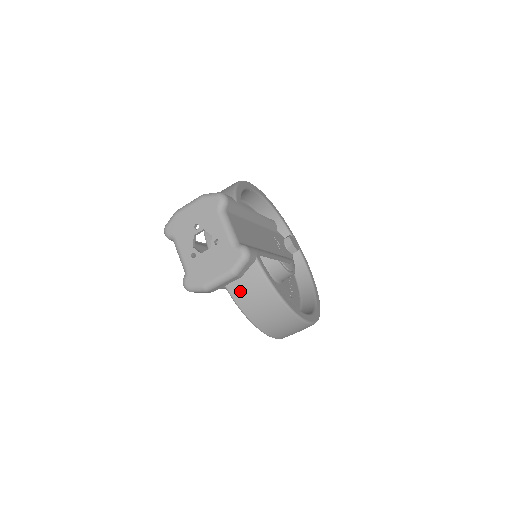
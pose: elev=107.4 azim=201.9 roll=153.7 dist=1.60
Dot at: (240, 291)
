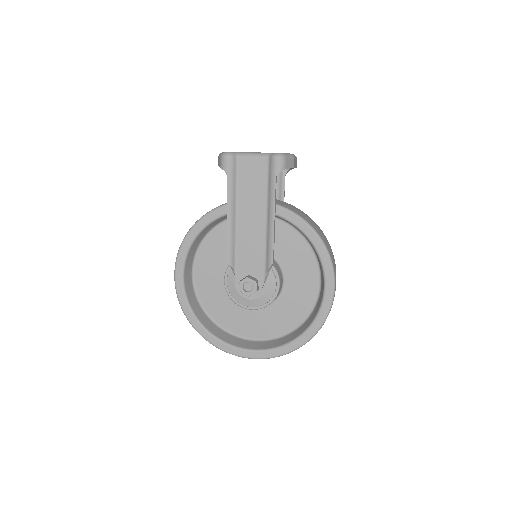
Dot at: (293, 209)
